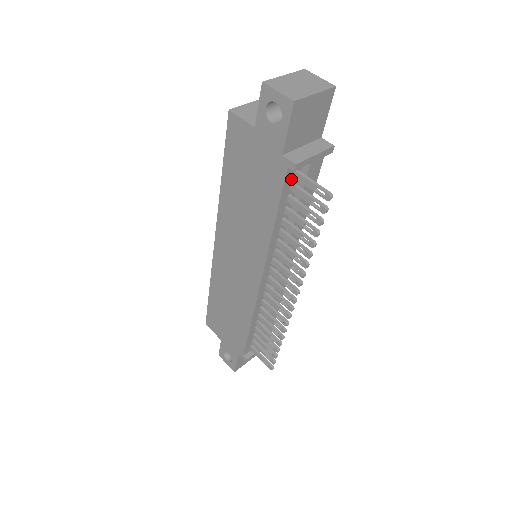
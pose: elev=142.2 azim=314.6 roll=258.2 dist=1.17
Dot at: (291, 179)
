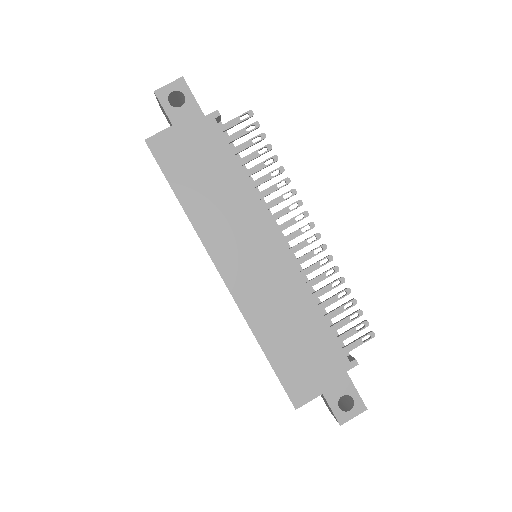
Dot at: occluded
